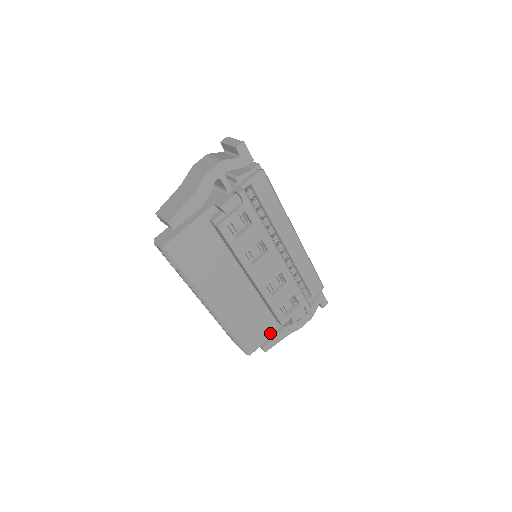
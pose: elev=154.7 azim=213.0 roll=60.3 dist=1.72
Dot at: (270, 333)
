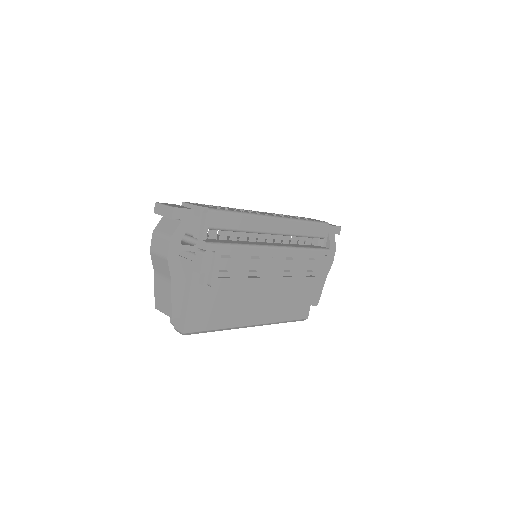
Dot at: (311, 292)
